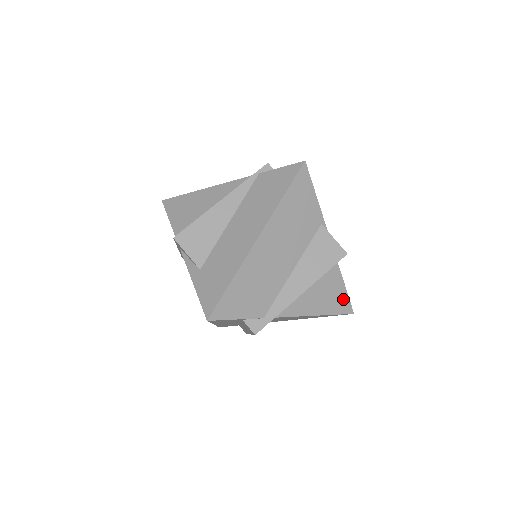
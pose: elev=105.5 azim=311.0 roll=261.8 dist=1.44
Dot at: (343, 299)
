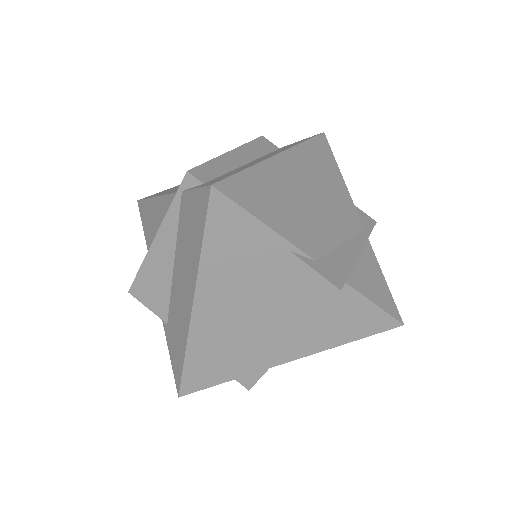
Dot at: (375, 317)
